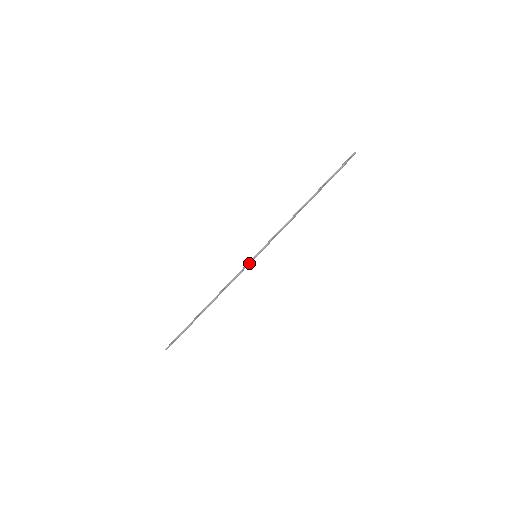
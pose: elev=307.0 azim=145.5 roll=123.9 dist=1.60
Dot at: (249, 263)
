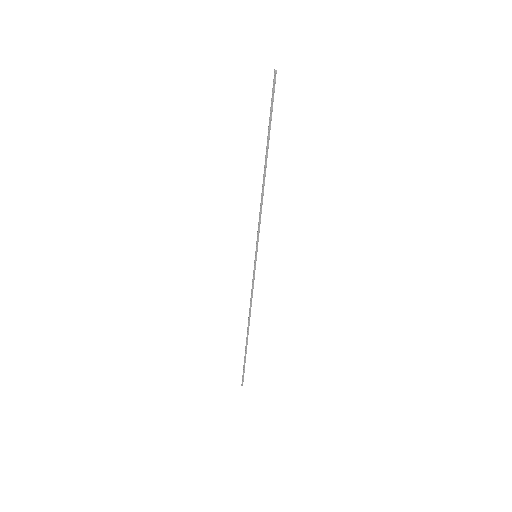
Dot at: (255, 267)
